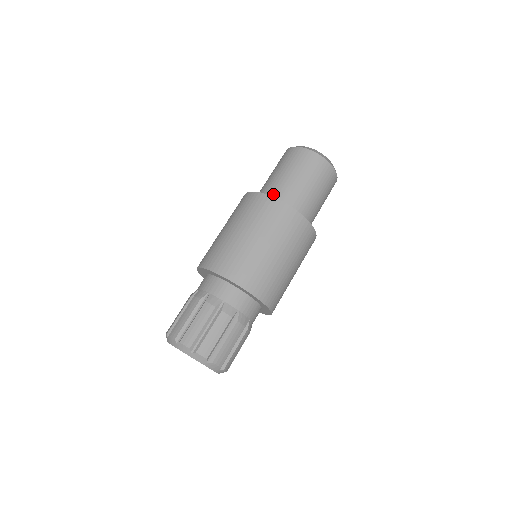
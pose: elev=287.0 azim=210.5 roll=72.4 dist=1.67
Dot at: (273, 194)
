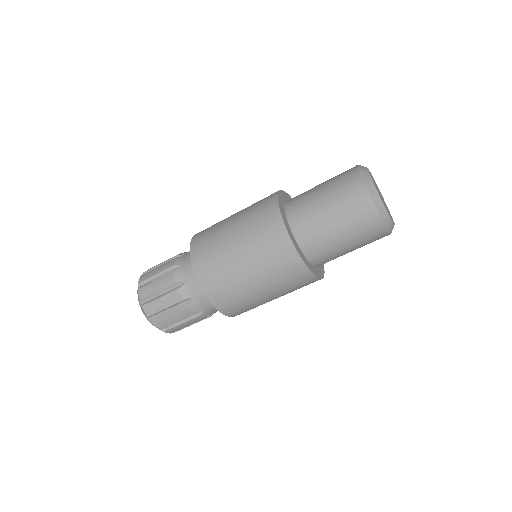
Dot at: (309, 246)
